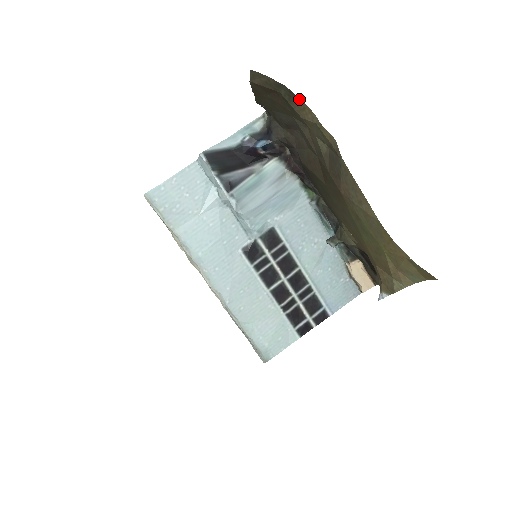
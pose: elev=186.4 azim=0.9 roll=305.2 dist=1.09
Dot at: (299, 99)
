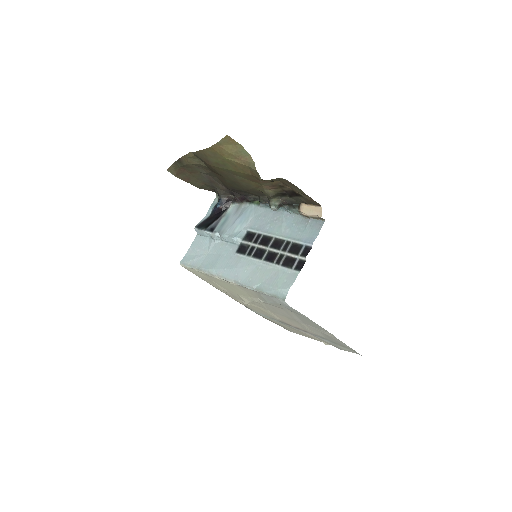
Dot at: (180, 158)
